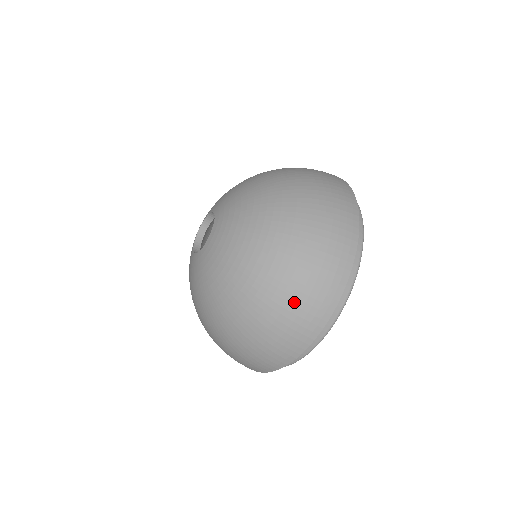
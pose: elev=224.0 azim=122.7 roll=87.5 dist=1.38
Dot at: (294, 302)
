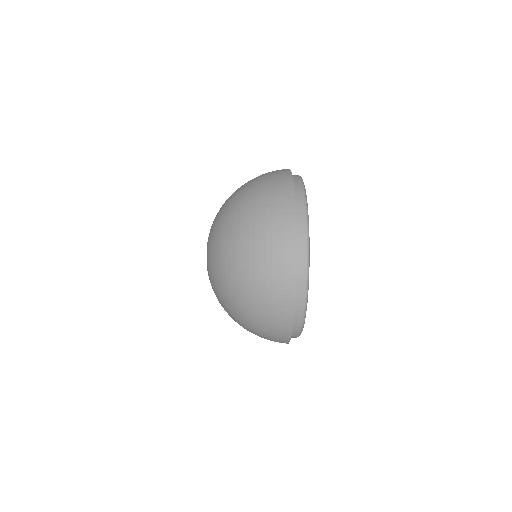
Dot at: (263, 305)
